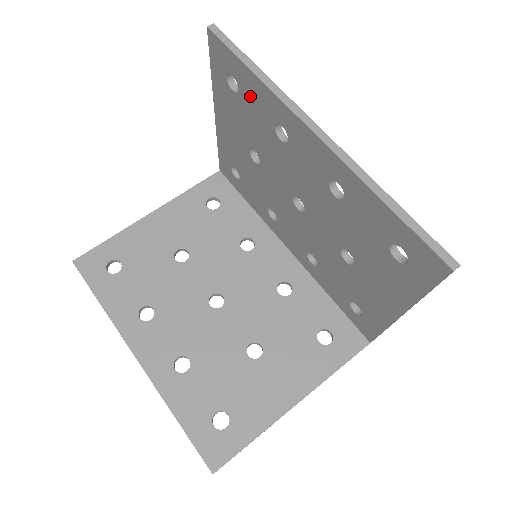
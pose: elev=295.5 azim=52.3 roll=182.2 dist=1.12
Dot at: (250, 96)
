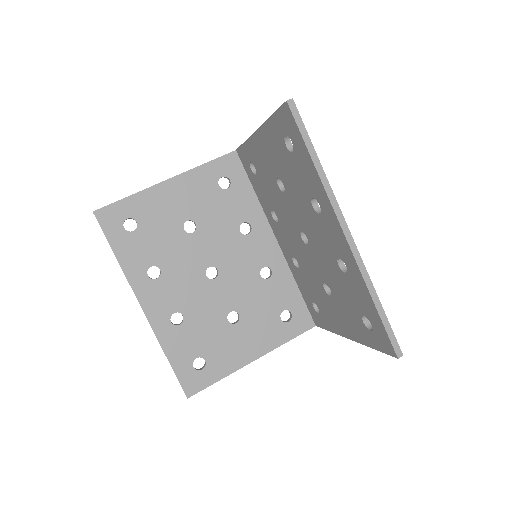
Dot at: (301, 166)
